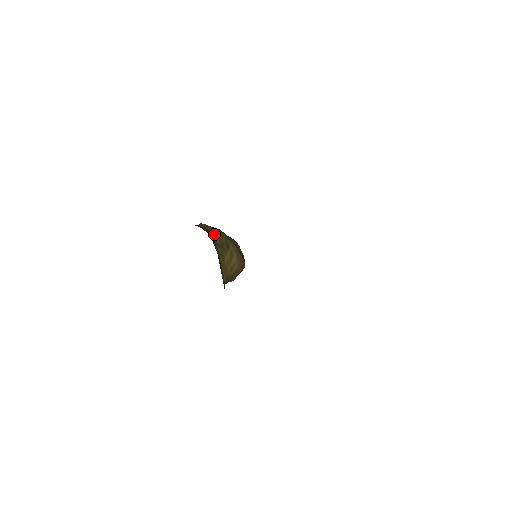
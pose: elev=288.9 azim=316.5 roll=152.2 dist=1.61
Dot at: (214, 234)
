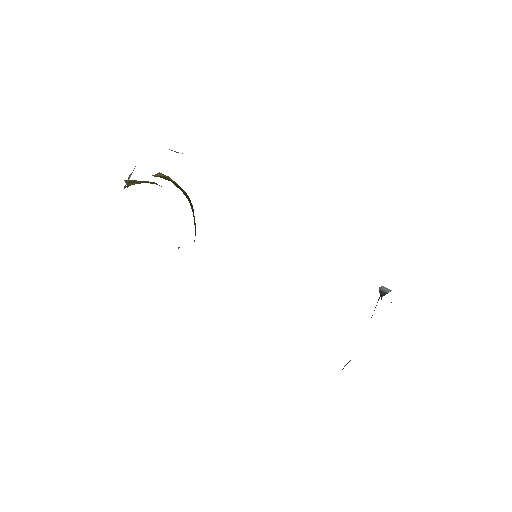
Dot at: (189, 201)
